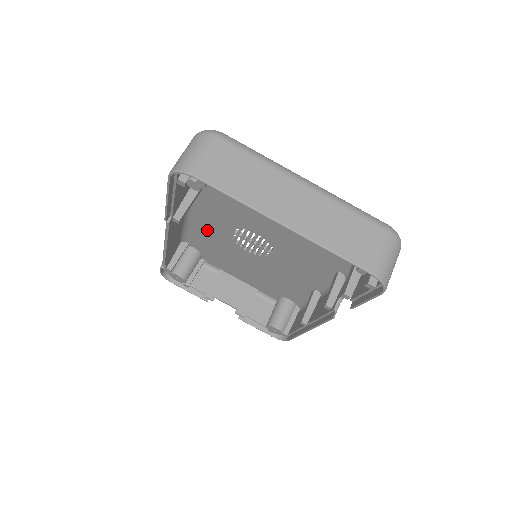
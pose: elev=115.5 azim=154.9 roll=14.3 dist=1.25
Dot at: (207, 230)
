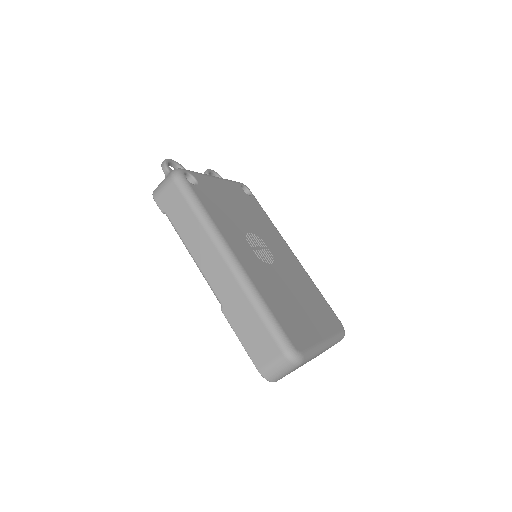
Dot at: occluded
